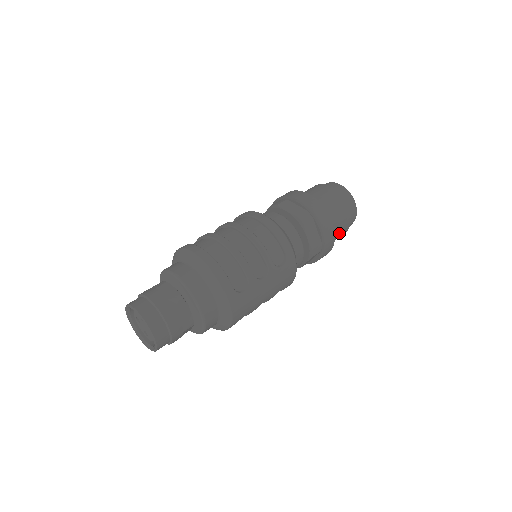
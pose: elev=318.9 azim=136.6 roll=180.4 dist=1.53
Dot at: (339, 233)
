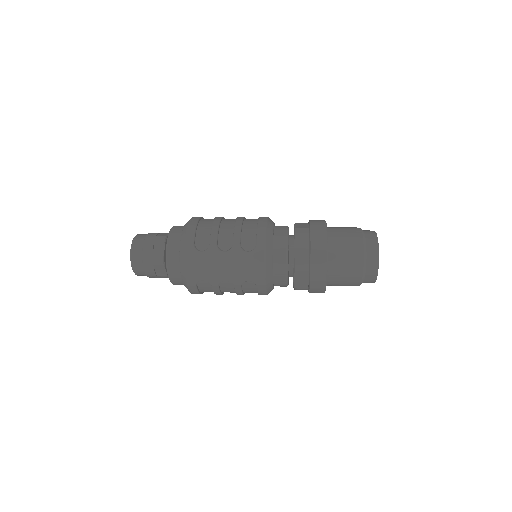
Dot at: (345, 270)
